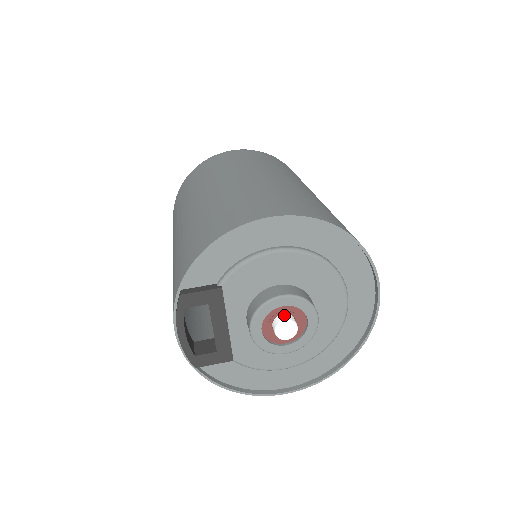
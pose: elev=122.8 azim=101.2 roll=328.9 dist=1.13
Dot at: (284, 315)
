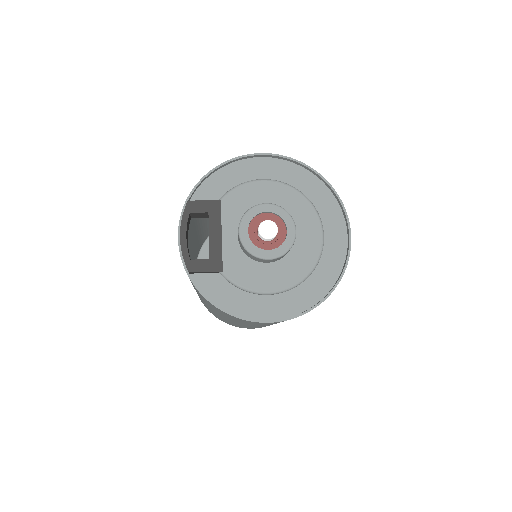
Dot at: occluded
